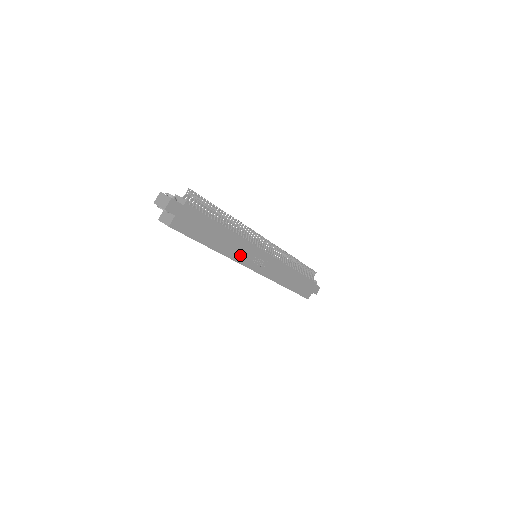
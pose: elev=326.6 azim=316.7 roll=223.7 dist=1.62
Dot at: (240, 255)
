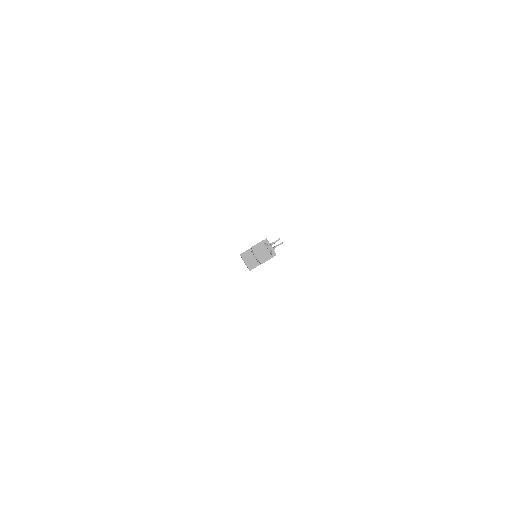
Dot at: occluded
